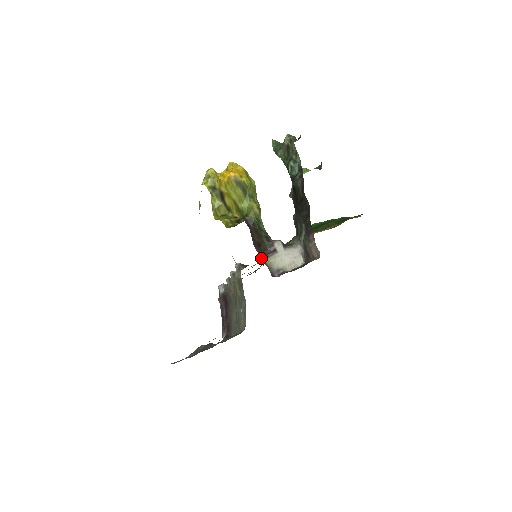
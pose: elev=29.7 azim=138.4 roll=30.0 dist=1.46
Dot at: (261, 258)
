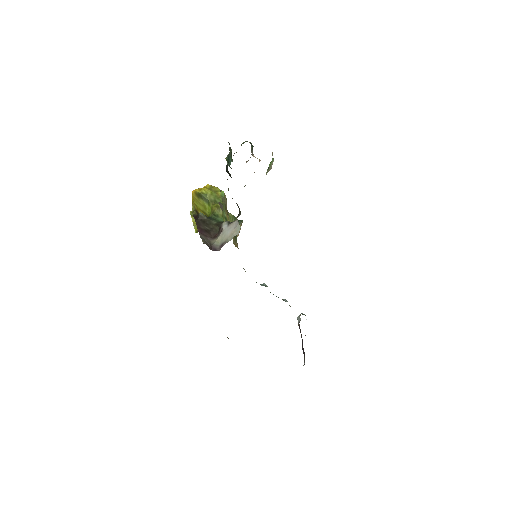
Dot at: (205, 240)
